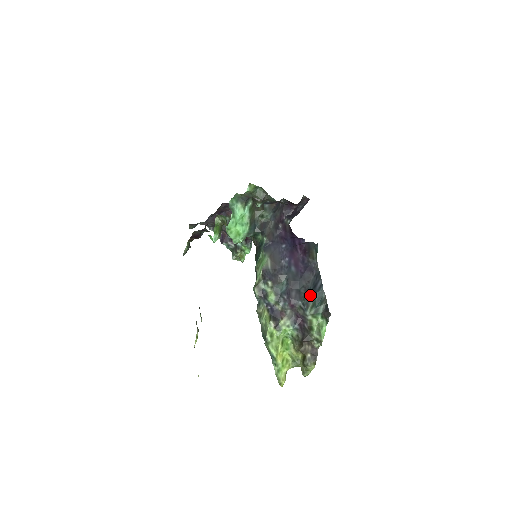
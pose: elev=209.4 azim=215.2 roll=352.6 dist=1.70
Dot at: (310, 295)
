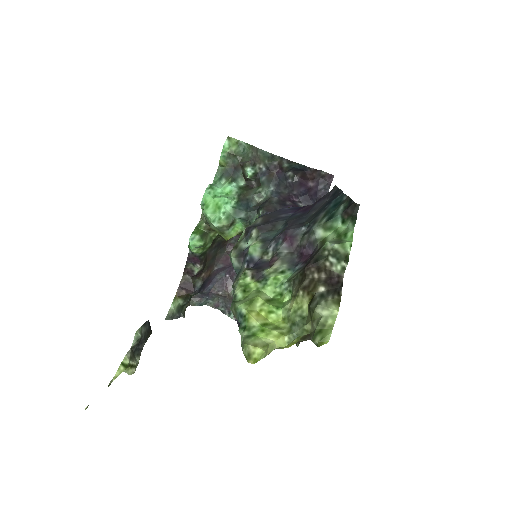
Dot at: (320, 211)
